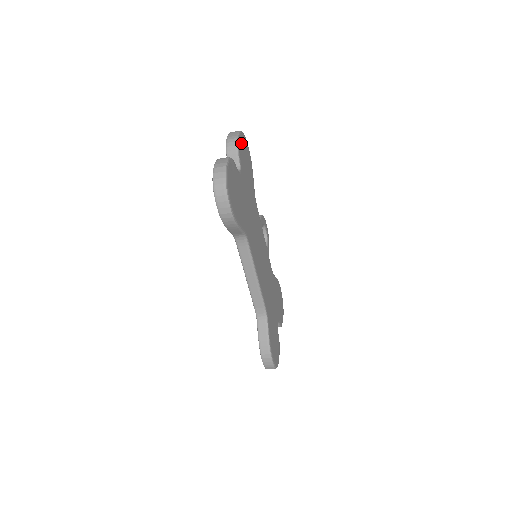
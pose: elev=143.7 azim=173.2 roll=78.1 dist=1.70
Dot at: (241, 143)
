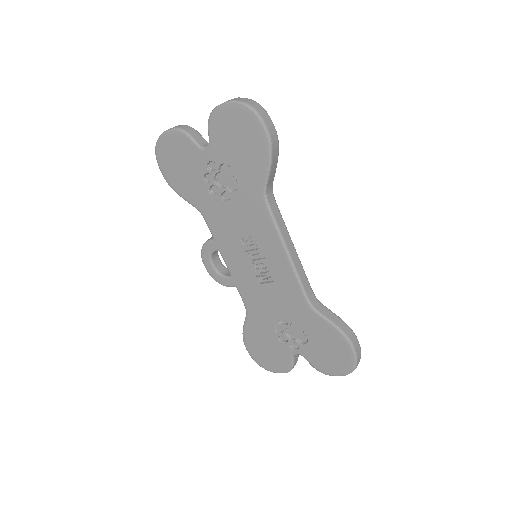
Dot at: occluded
